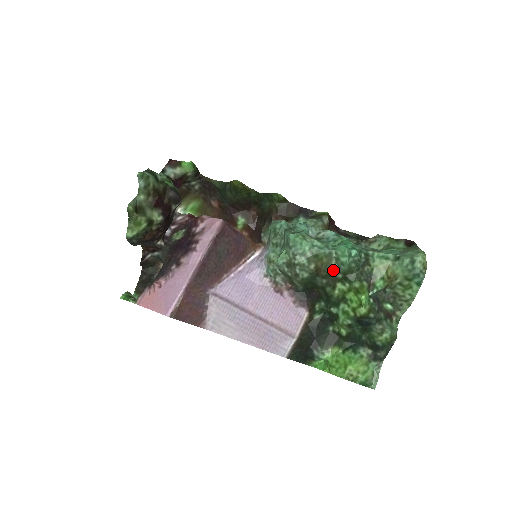
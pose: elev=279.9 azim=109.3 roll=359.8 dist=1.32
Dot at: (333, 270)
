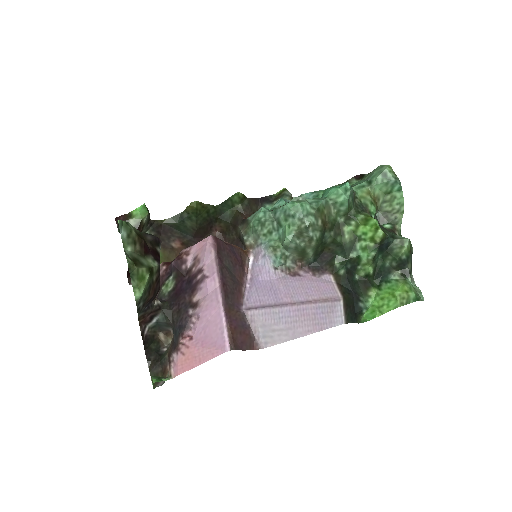
Dot at: (335, 218)
